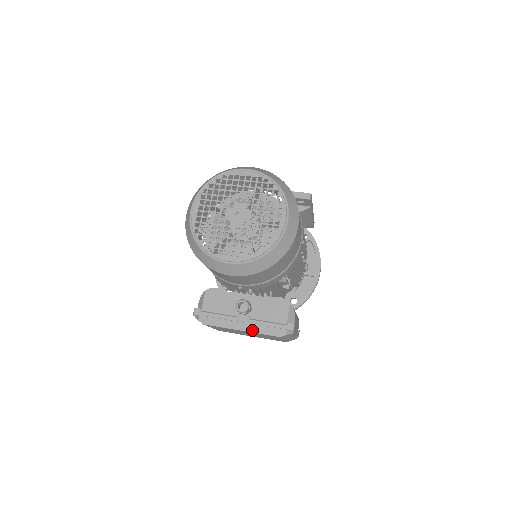
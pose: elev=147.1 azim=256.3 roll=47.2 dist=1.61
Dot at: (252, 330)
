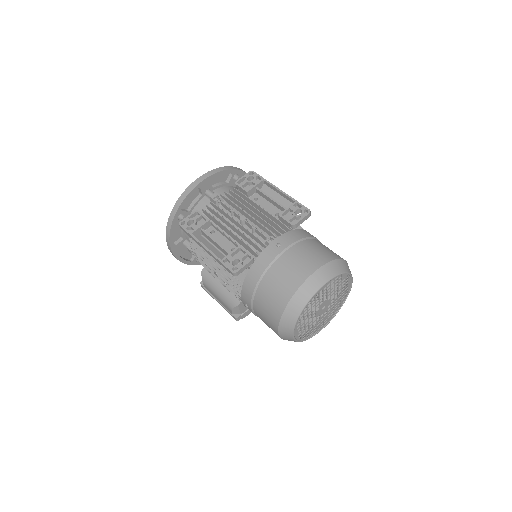
Dot at: occluded
